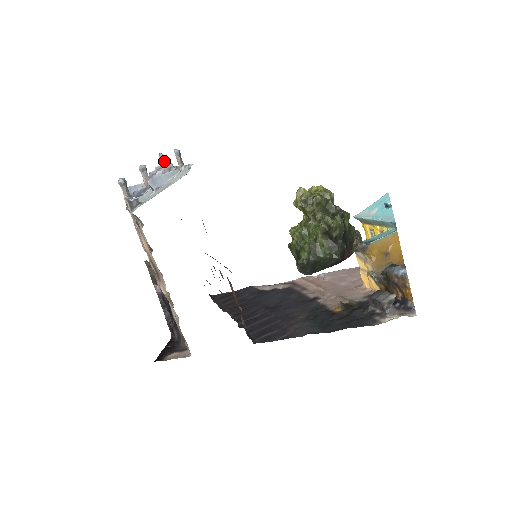
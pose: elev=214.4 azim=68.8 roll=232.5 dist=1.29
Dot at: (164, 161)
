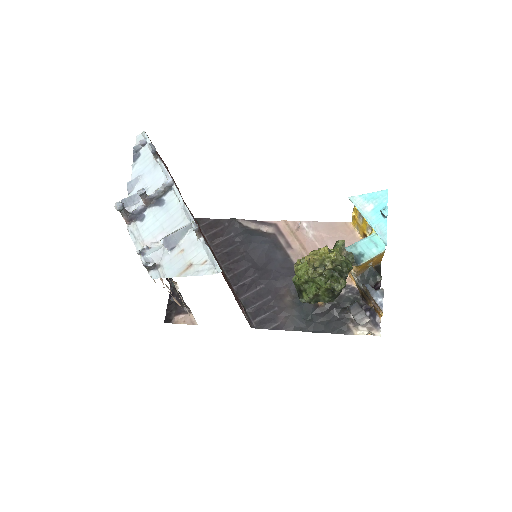
Dot at: (156, 155)
